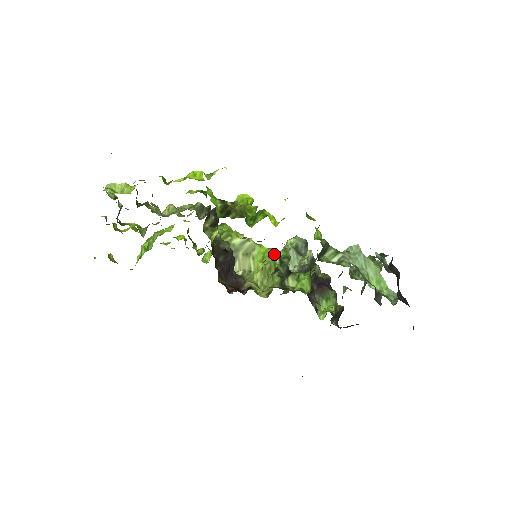
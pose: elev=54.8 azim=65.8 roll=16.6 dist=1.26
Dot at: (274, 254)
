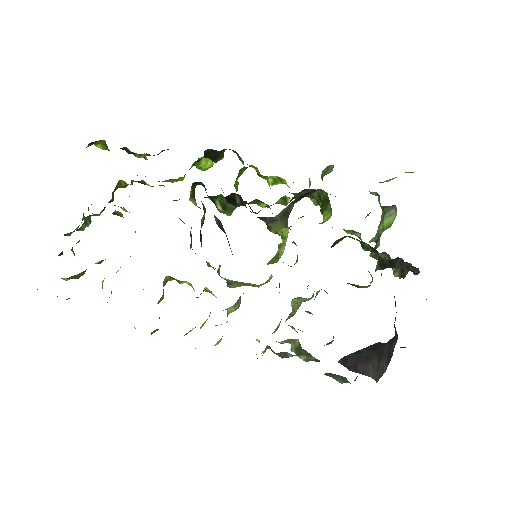
Dot at: occluded
